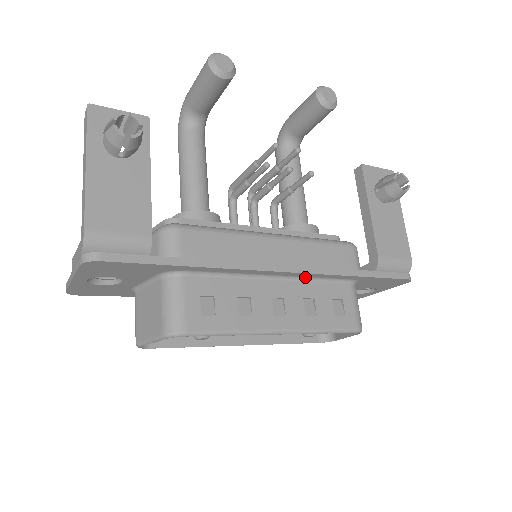
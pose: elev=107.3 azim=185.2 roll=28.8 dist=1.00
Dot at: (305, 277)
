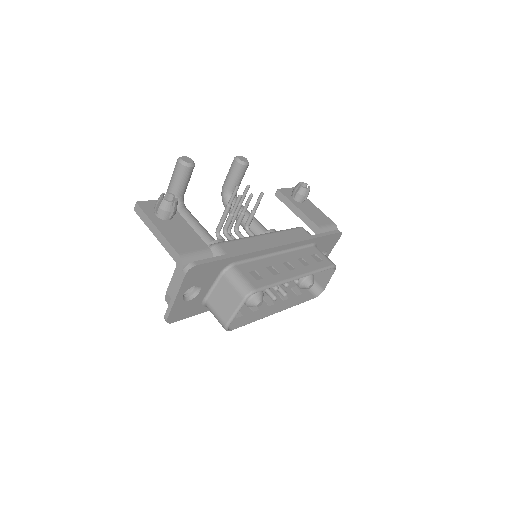
Dot at: (291, 249)
